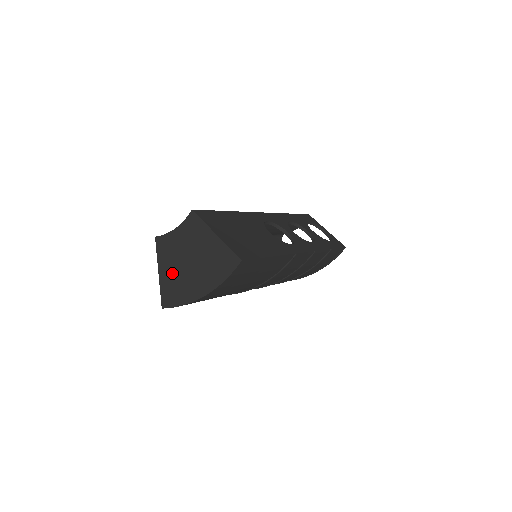
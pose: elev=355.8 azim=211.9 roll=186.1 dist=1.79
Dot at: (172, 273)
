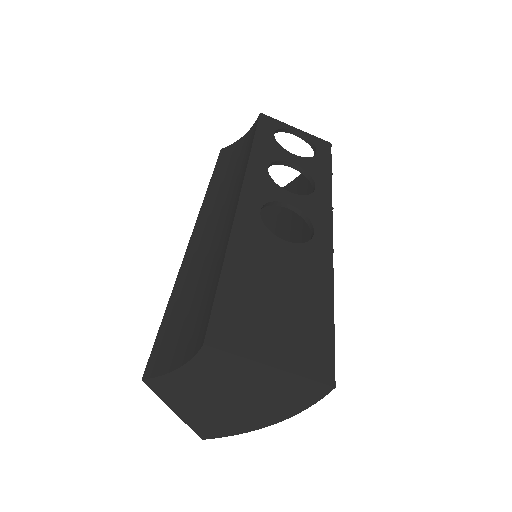
Dot at: (202, 411)
